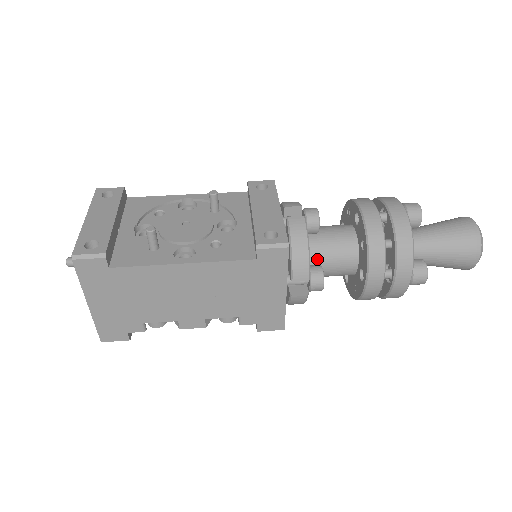
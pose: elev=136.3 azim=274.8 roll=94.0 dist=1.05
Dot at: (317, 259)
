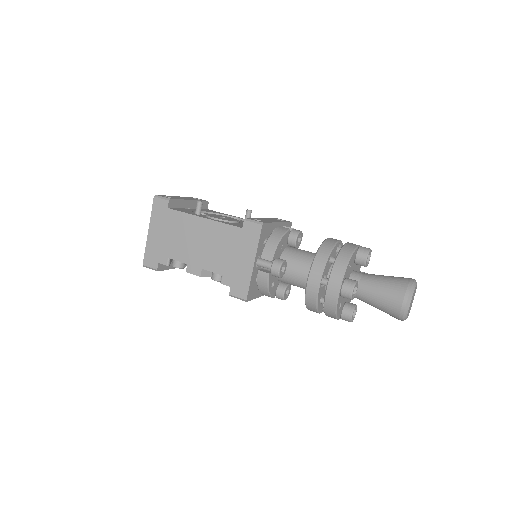
Dot at: (287, 260)
